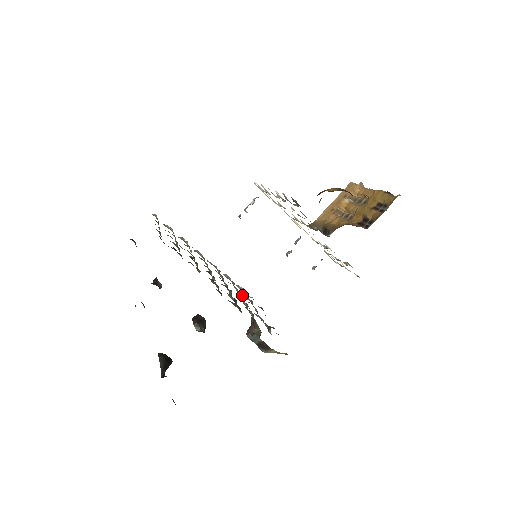
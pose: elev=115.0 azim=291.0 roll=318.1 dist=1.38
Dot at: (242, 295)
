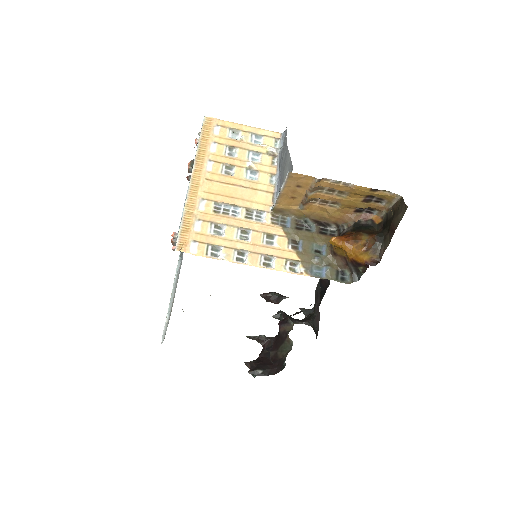
Dot at: occluded
